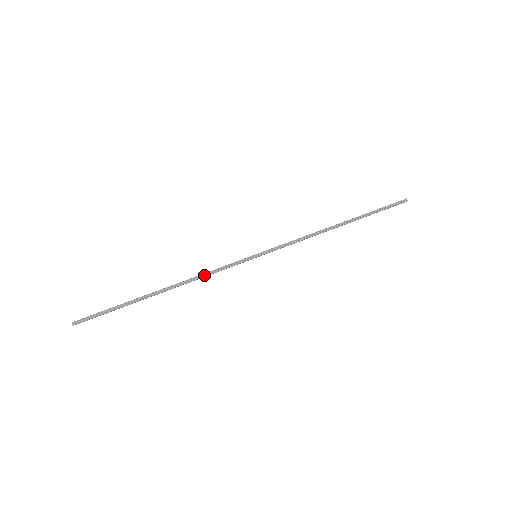
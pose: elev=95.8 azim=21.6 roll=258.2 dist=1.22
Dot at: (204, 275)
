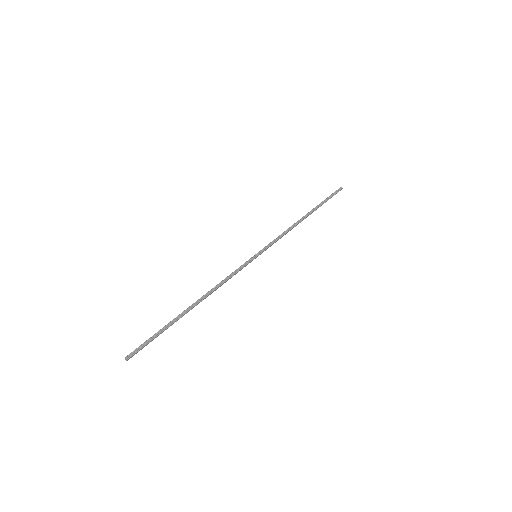
Dot at: (223, 282)
